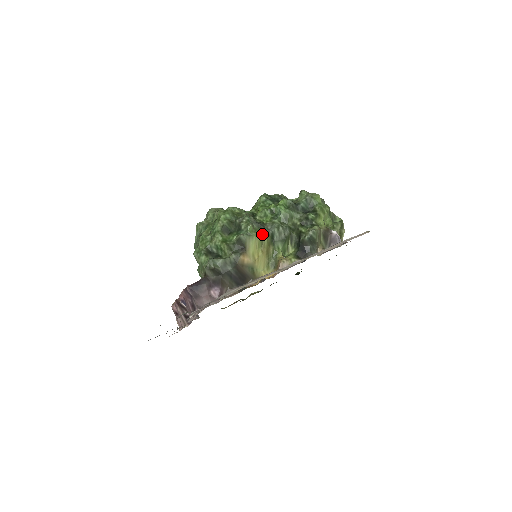
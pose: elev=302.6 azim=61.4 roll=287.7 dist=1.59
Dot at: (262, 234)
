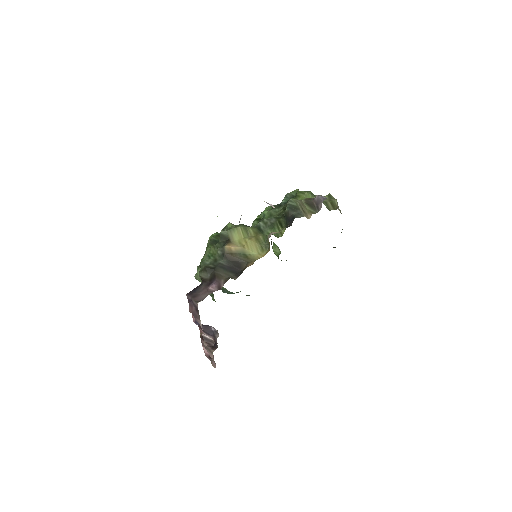
Dot at: (244, 227)
